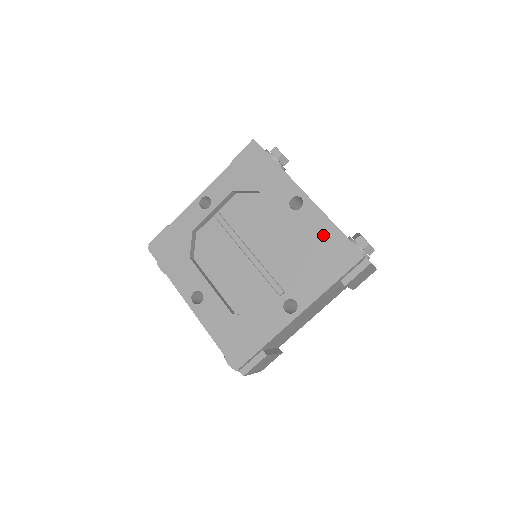
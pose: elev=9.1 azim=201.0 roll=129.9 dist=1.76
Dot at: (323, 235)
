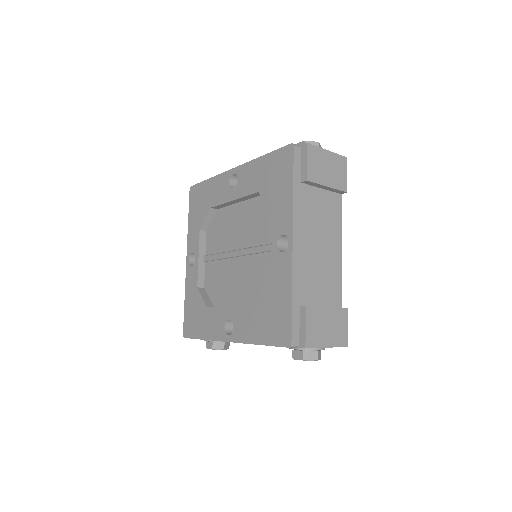
Dot at: (261, 172)
